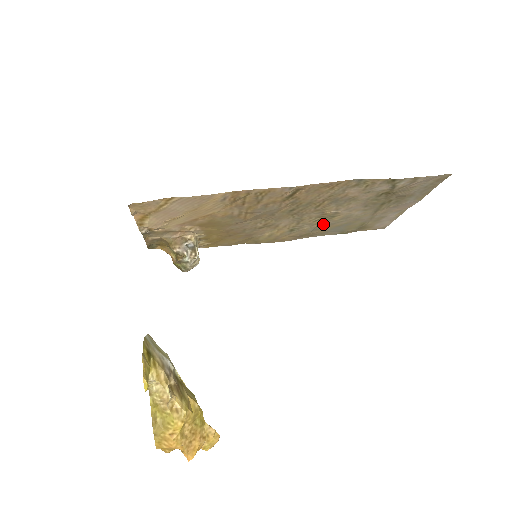
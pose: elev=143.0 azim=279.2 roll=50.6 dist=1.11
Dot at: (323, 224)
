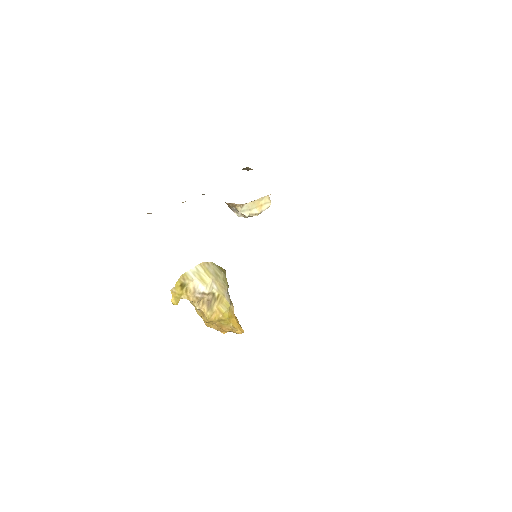
Dot at: occluded
